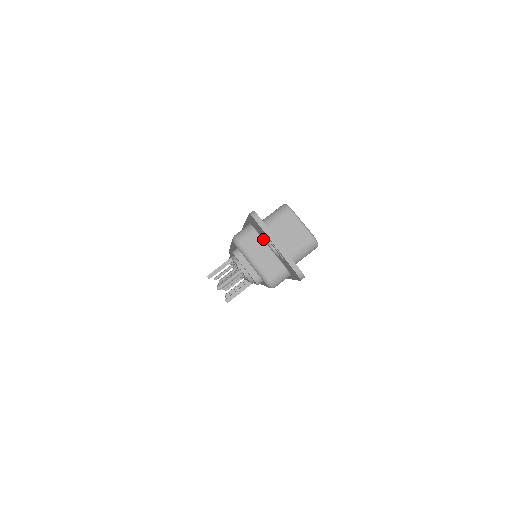
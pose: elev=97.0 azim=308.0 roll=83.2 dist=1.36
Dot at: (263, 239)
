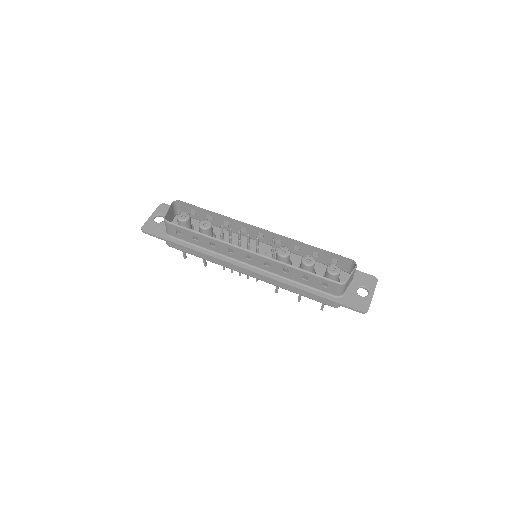
Dot at: (347, 294)
